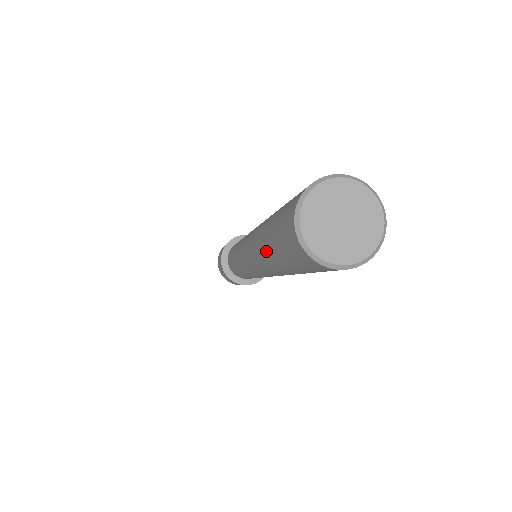
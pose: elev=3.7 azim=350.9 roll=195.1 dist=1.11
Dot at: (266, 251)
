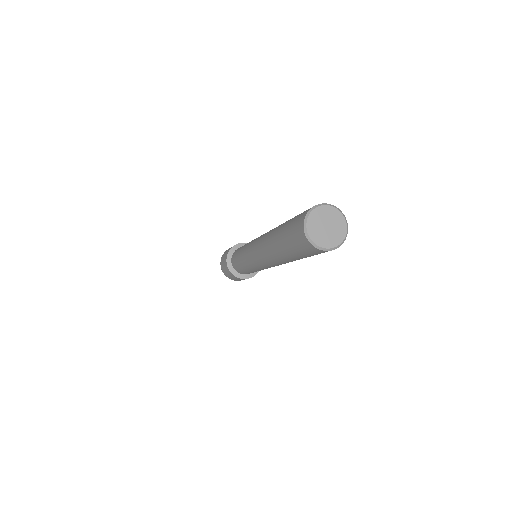
Dot at: (278, 243)
